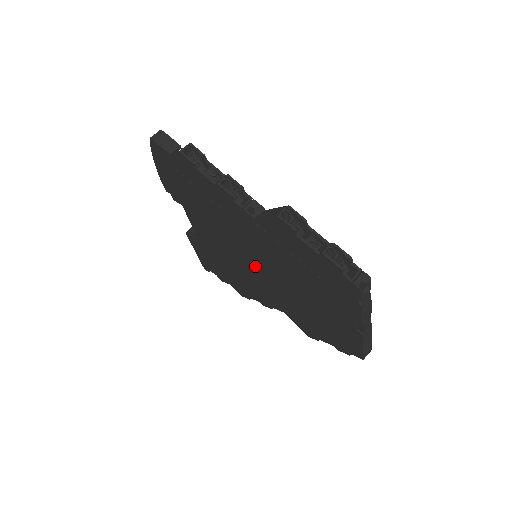
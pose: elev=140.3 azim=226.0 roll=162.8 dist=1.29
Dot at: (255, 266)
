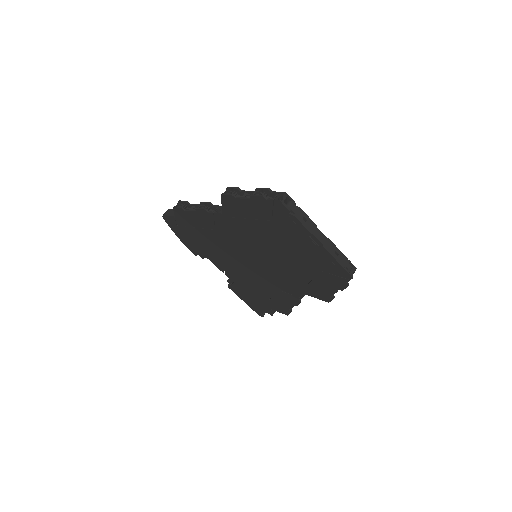
Dot at: (258, 263)
